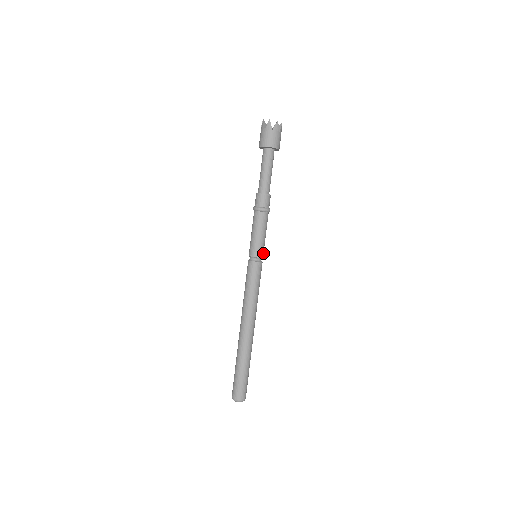
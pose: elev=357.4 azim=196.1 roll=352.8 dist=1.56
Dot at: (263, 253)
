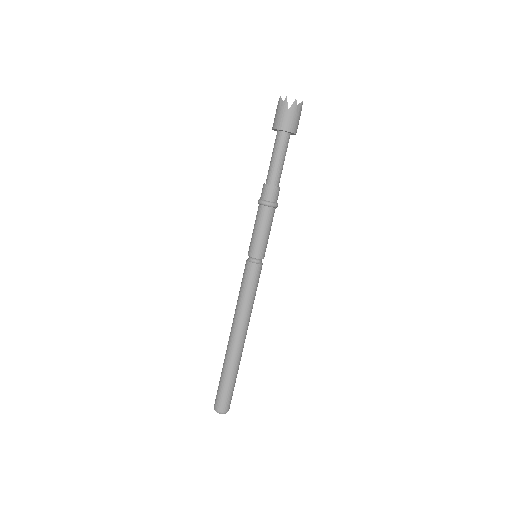
Dot at: (260, 254)
